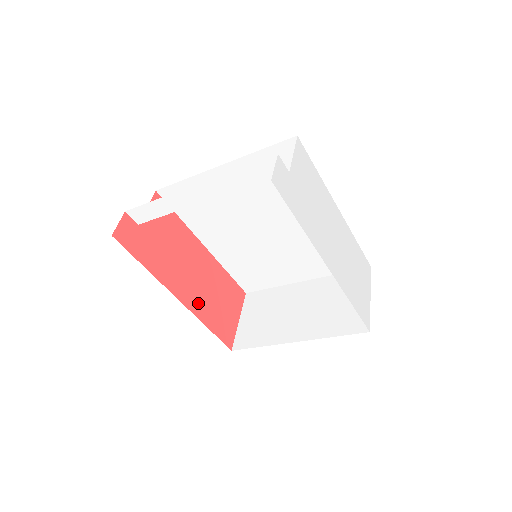
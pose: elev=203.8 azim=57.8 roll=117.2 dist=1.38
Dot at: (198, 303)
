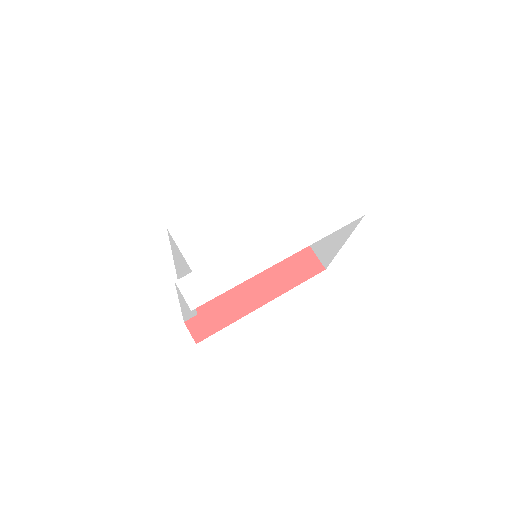
Dot at: (274, 286)
